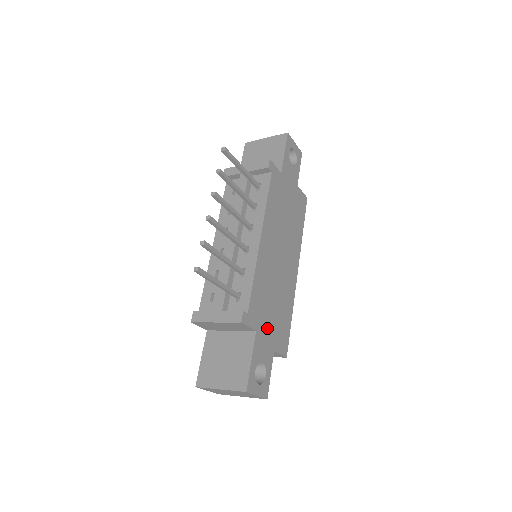
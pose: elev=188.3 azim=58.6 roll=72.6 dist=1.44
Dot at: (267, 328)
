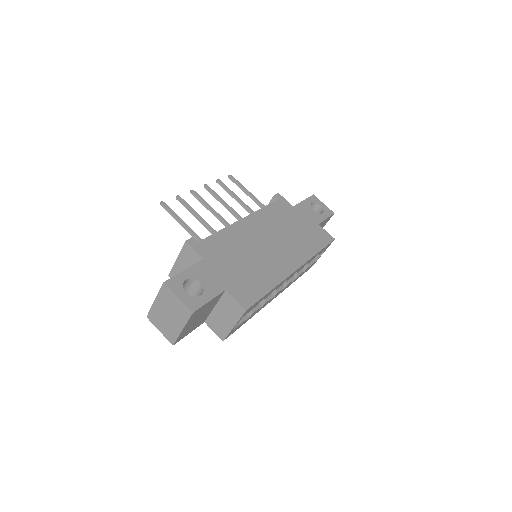
Dot at: (223, 269)
